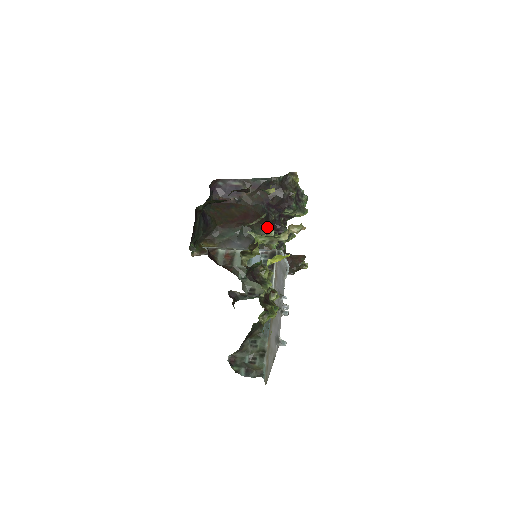
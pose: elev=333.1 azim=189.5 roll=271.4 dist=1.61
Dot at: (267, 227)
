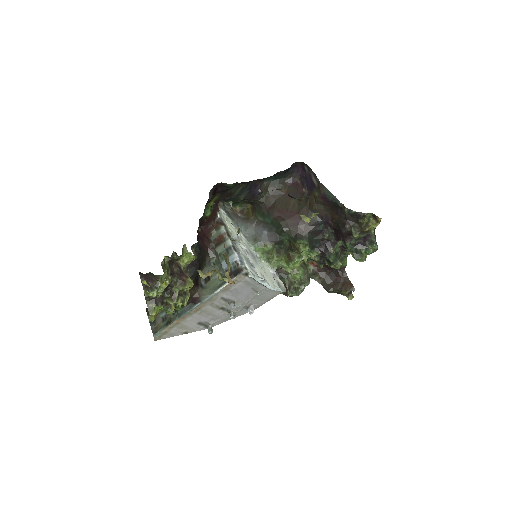
Dot at: (303, 241)
